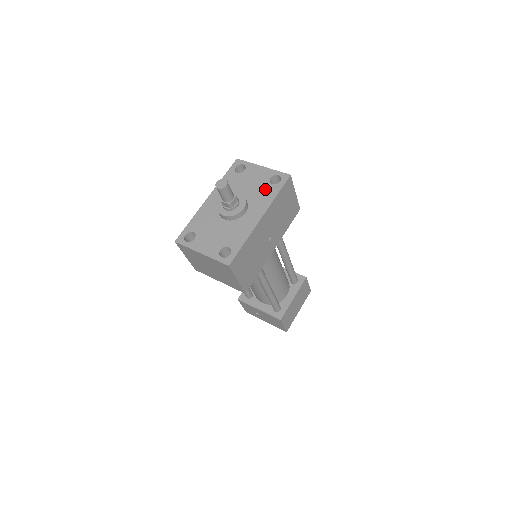
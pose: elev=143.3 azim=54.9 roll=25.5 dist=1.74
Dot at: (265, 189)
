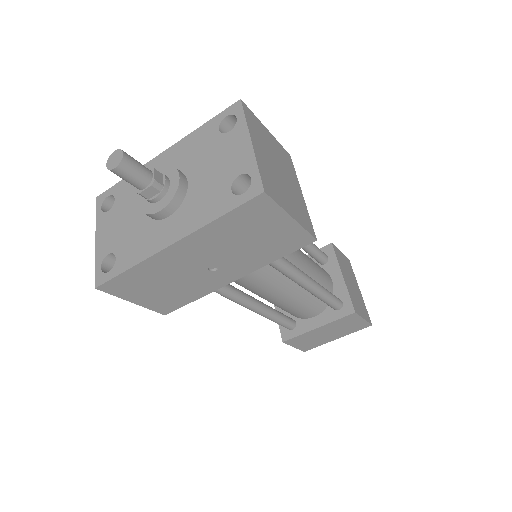
Dot at: (216, 192)
